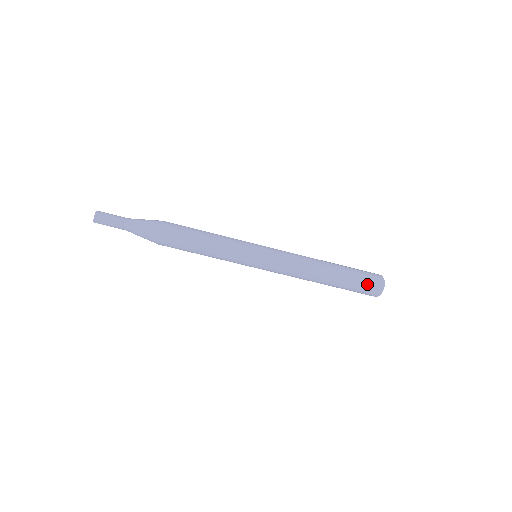
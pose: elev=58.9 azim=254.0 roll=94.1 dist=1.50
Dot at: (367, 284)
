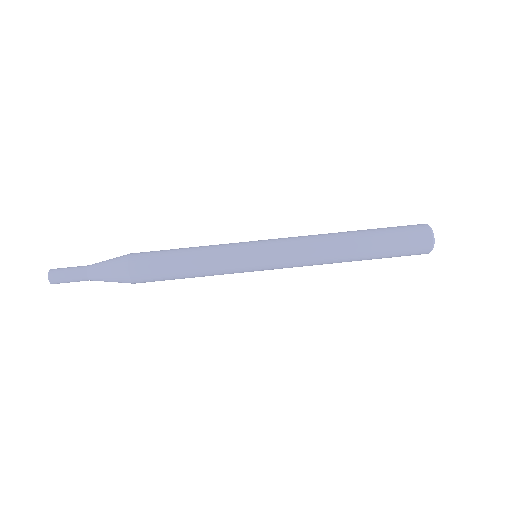
Dot at: (406, 229)
